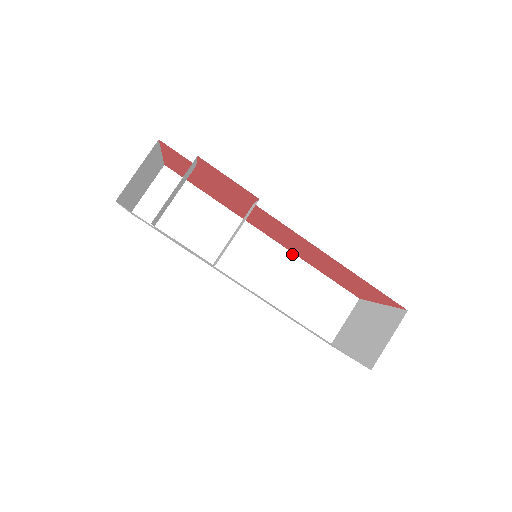
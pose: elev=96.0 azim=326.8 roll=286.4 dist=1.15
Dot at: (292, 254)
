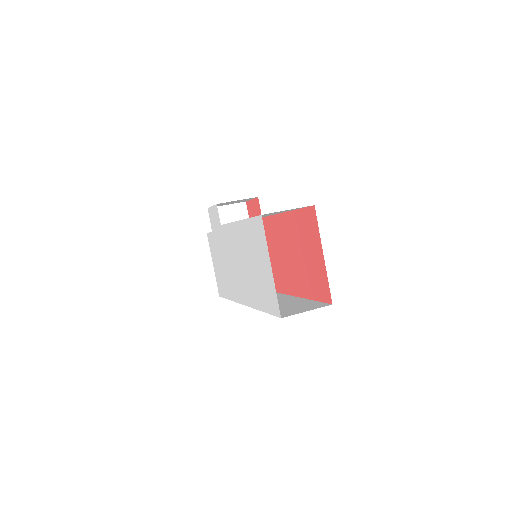
Dot at: (296, 297)
